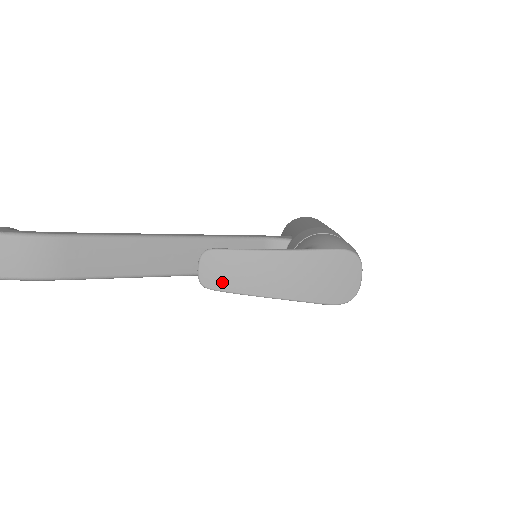
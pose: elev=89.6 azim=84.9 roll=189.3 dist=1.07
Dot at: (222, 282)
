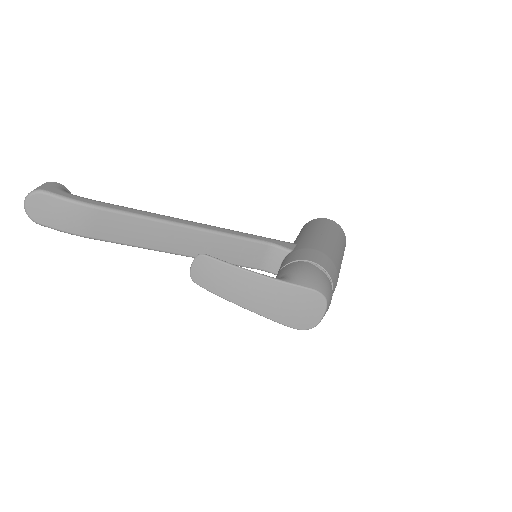
Dot at: (207, 282)
